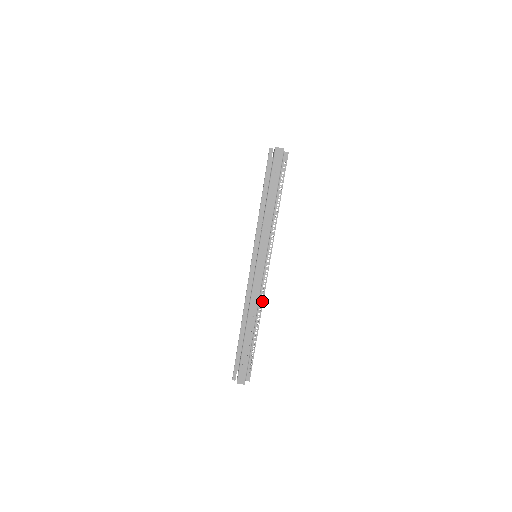
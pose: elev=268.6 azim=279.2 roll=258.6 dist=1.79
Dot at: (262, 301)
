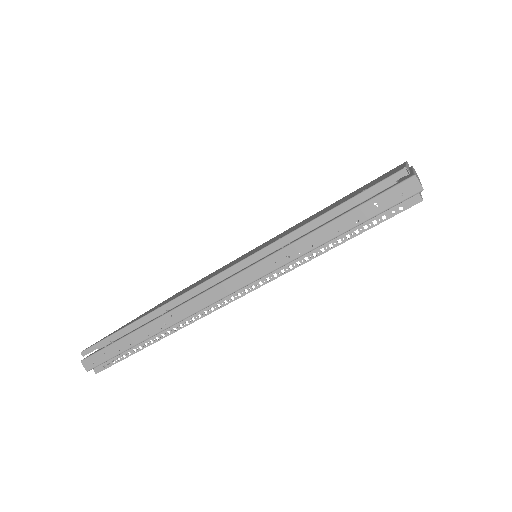
Dot at: occluded
